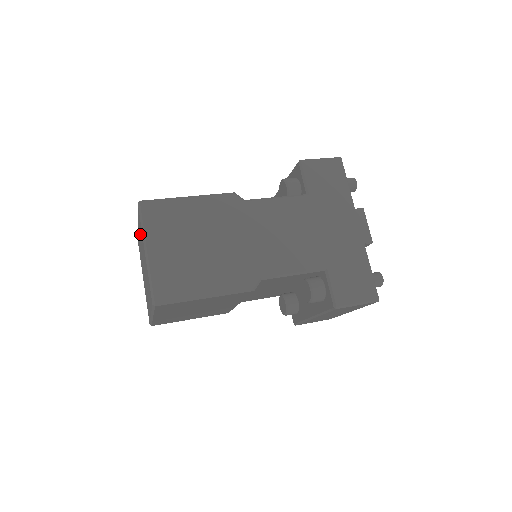
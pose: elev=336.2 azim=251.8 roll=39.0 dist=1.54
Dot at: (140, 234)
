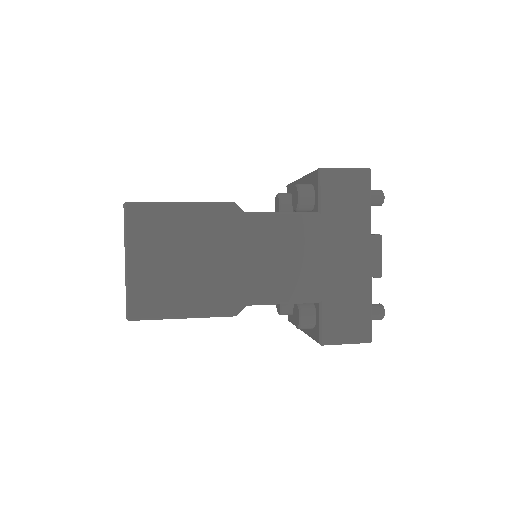
Dot at: occluded
